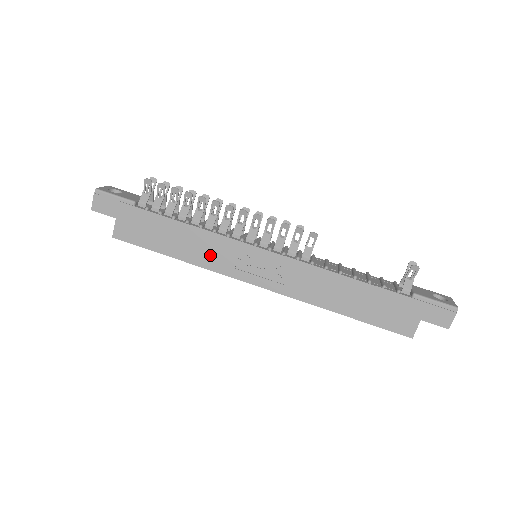
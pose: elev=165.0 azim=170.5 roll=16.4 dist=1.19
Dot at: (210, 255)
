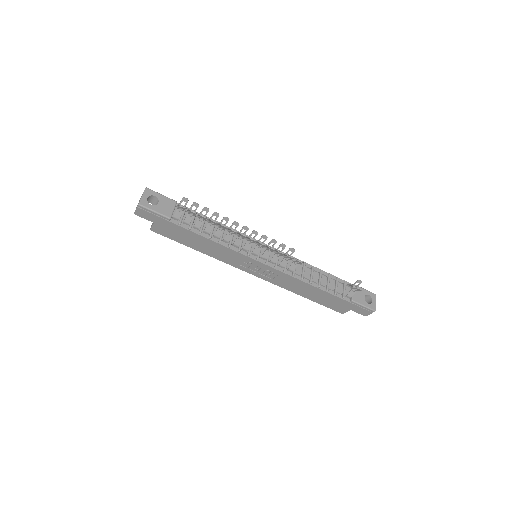
Dot at: (223, 256)
